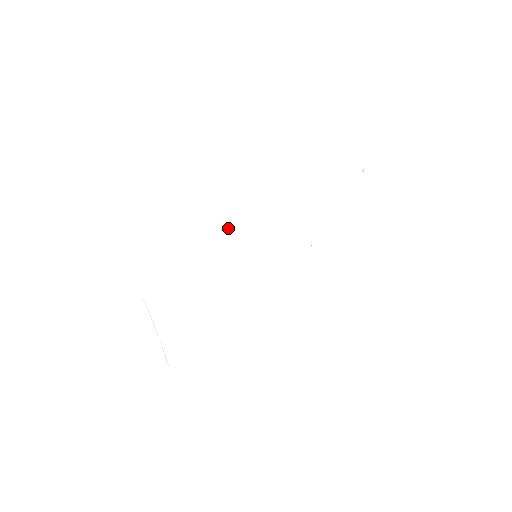
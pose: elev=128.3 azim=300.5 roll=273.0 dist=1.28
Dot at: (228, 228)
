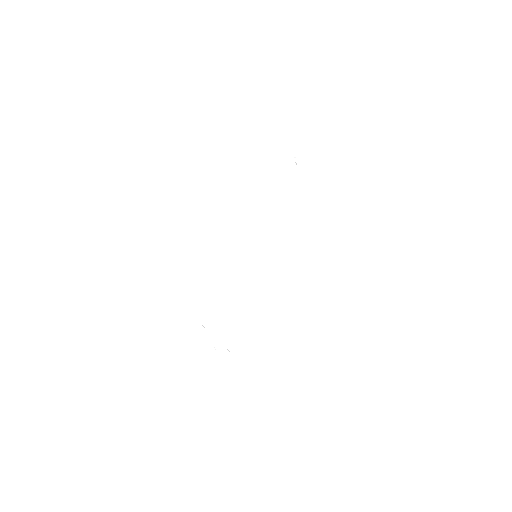
Dot at: (220, 243)
